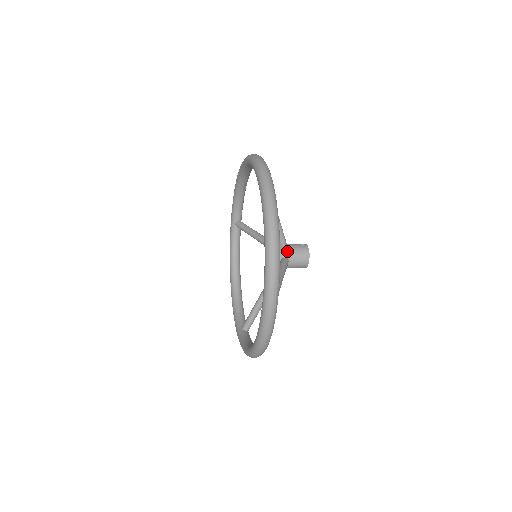
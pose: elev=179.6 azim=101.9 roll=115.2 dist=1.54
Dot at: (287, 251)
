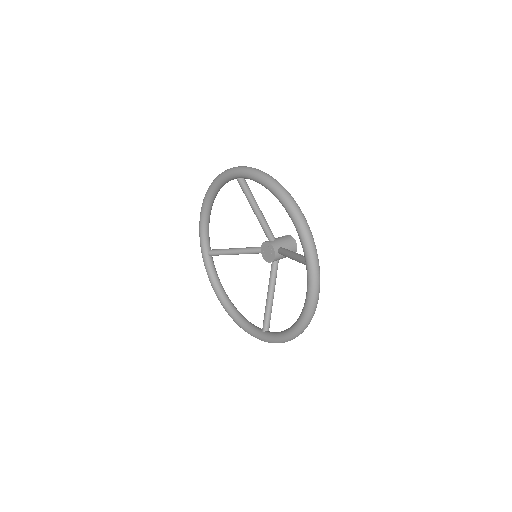
Dot at: (279, 242)
